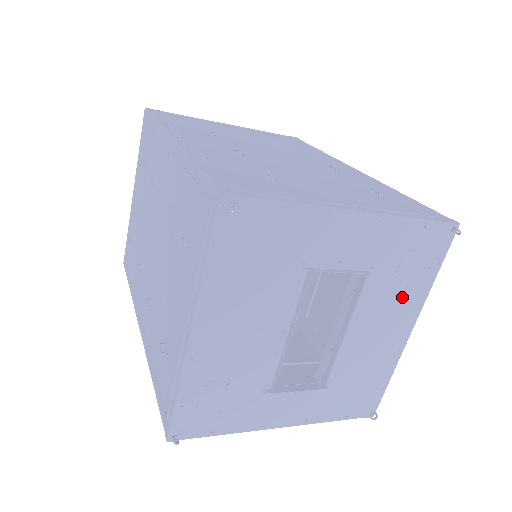
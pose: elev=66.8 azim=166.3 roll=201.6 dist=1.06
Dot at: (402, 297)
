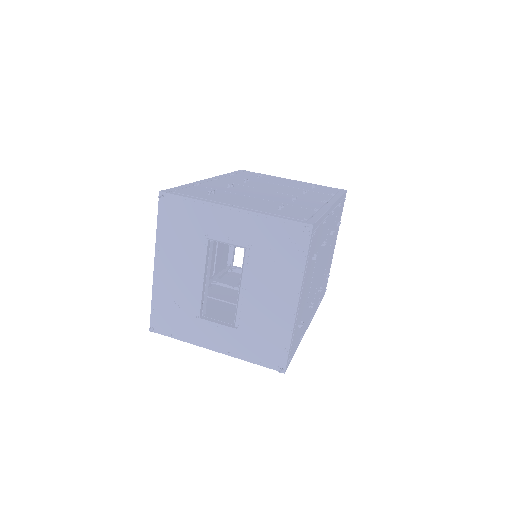
Dot at: (280, 273)
